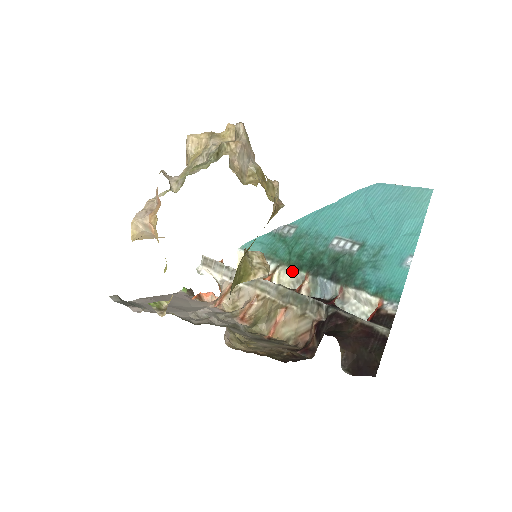
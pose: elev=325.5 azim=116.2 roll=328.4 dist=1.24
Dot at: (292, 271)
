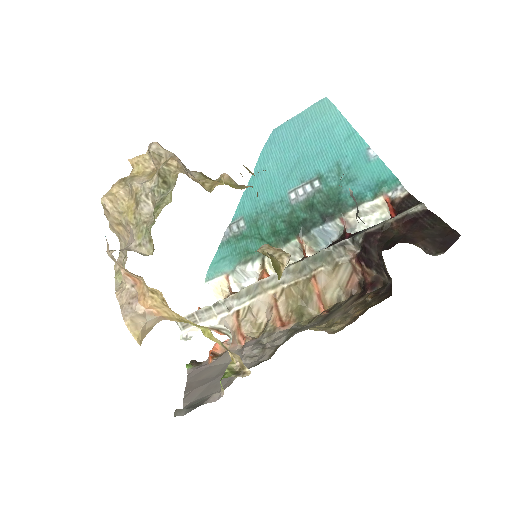
Dot at: occluded
